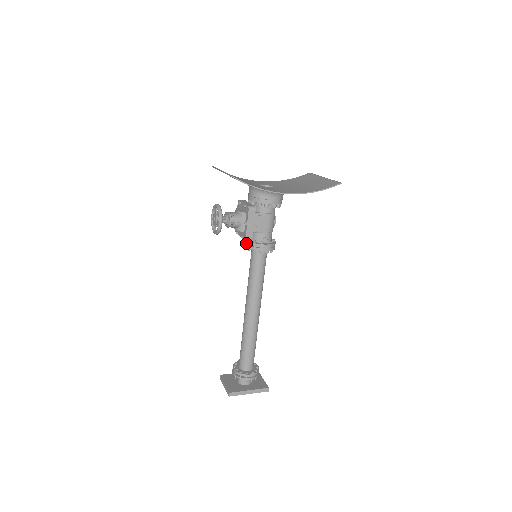
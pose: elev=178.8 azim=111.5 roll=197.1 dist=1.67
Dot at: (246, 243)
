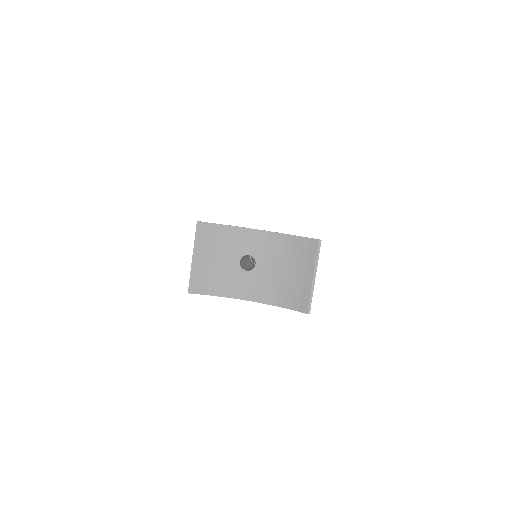
Dot at: occluded
